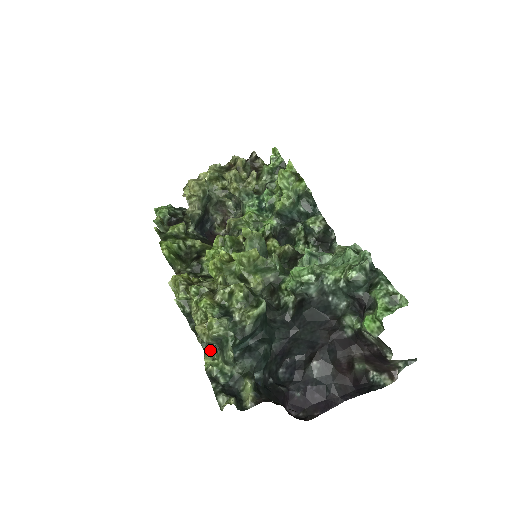
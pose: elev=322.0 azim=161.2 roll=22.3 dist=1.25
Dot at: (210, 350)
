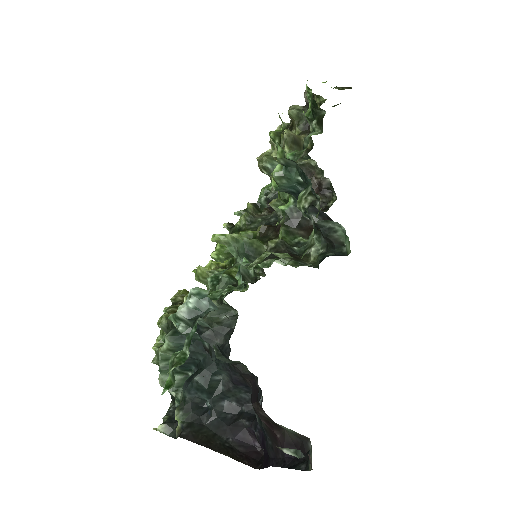
Dot at: occluded
